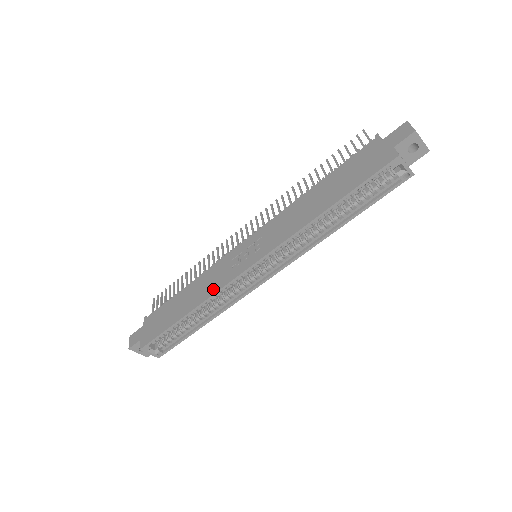
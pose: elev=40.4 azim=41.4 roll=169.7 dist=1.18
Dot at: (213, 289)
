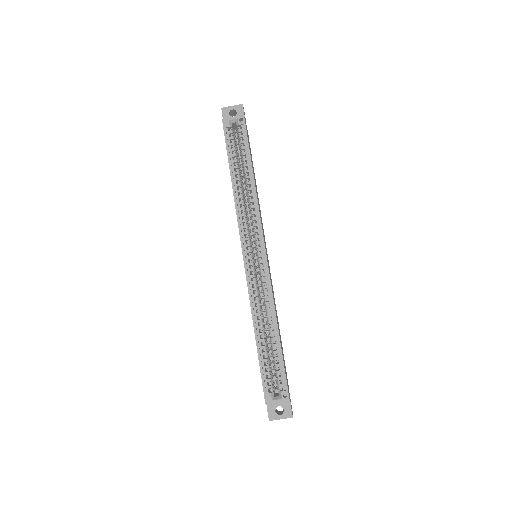
Dot at: (249, 298)
